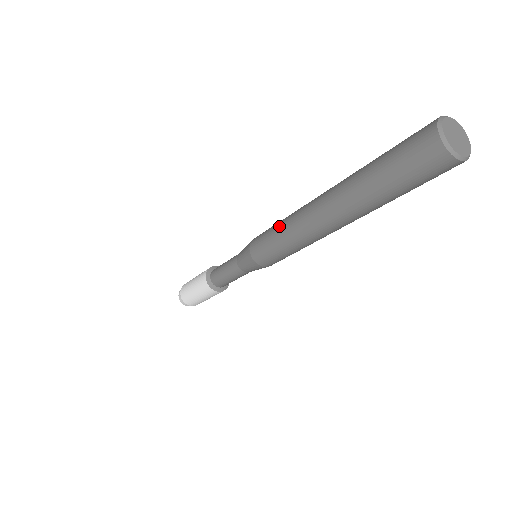
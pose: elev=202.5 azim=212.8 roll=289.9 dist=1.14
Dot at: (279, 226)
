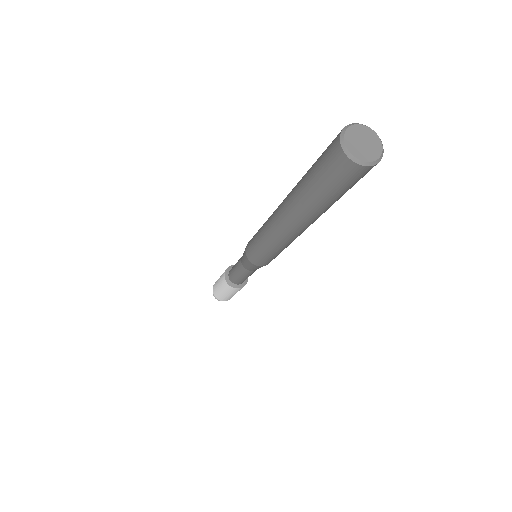
Dot at: occluded
